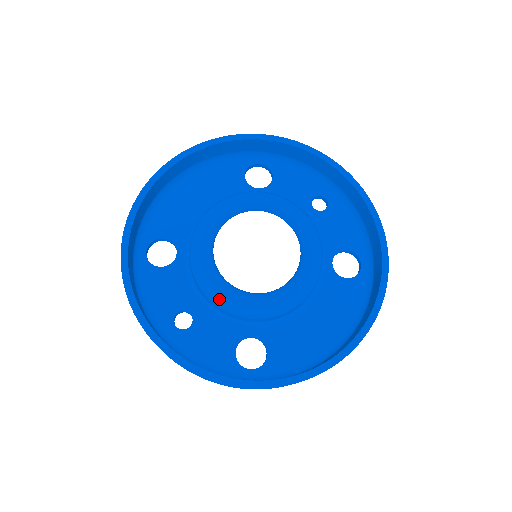
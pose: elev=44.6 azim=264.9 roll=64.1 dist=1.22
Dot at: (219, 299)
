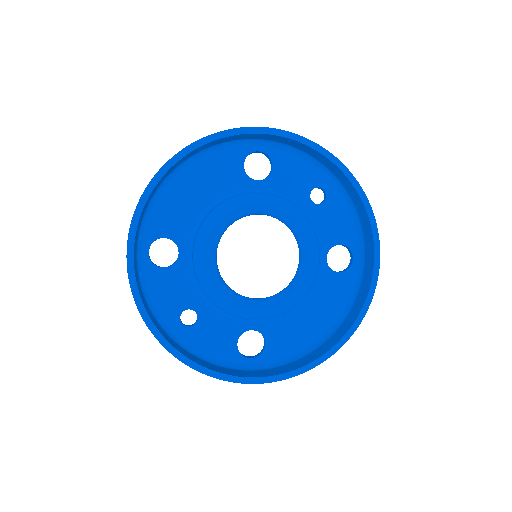
Dot at: (224, 307)
